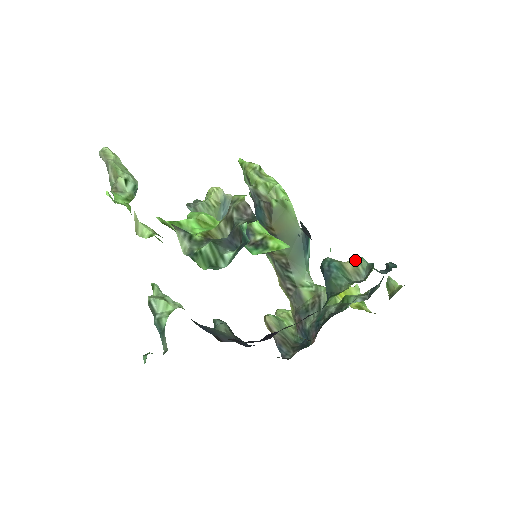
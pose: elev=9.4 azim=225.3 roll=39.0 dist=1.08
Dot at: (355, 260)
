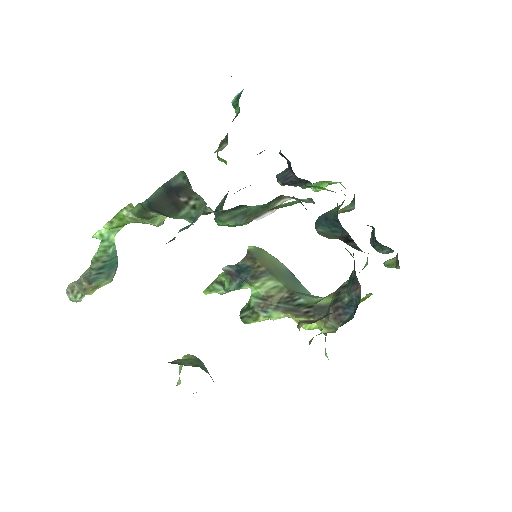
Dot at: (339, 211)
